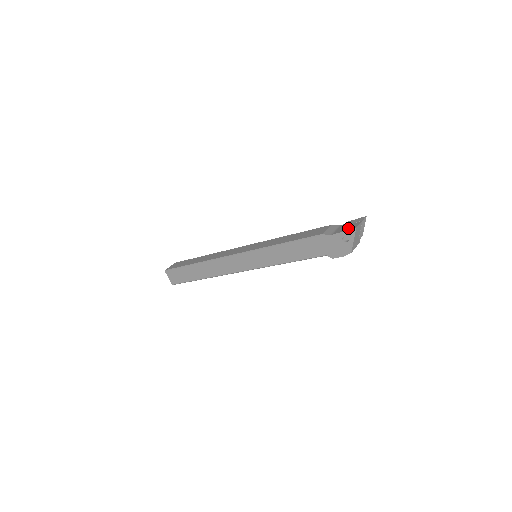
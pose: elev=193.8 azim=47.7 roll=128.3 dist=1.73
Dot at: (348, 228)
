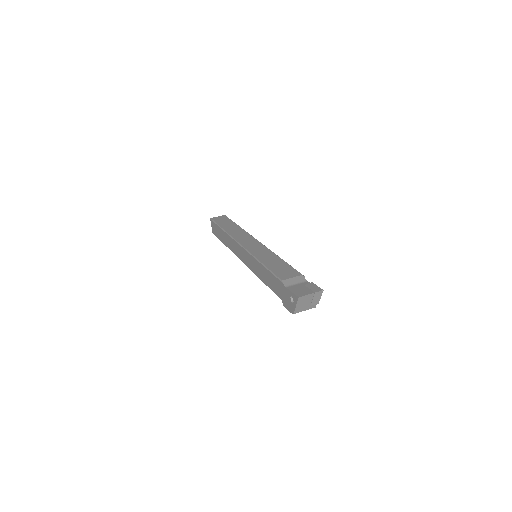
Dot at: (298, 291)
